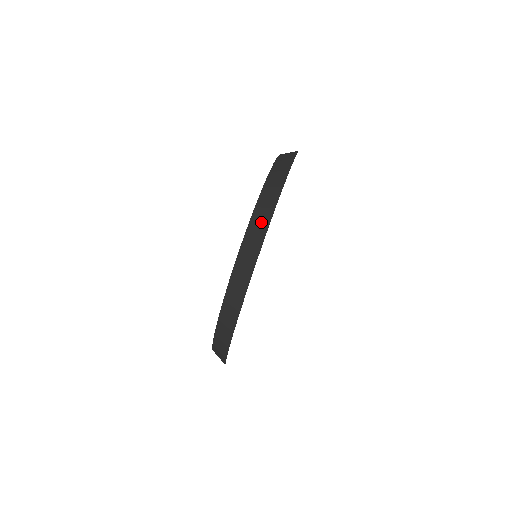
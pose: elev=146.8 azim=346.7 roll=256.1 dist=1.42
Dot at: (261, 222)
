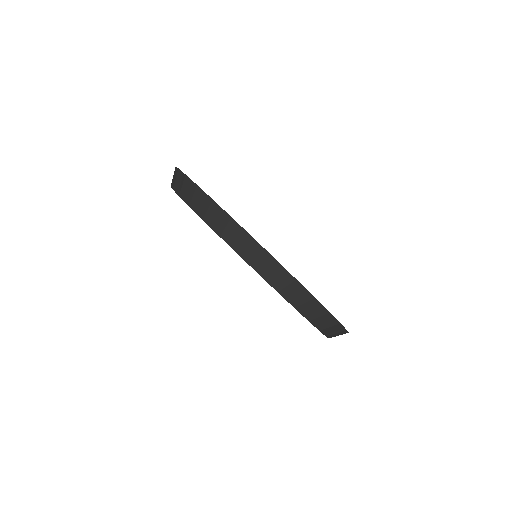
Dot at: (280, 278)
